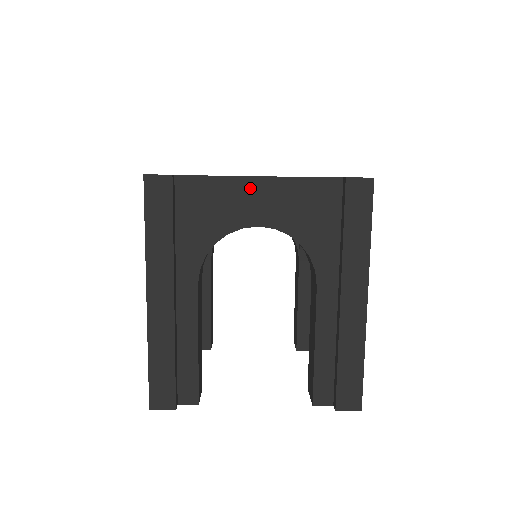
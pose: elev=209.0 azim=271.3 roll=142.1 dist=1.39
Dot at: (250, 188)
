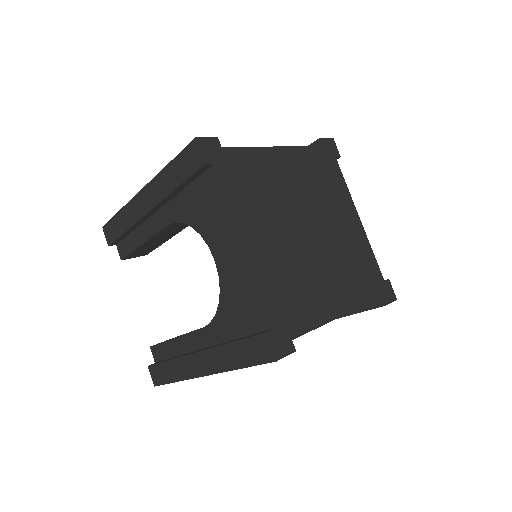
Dot at: occluded
